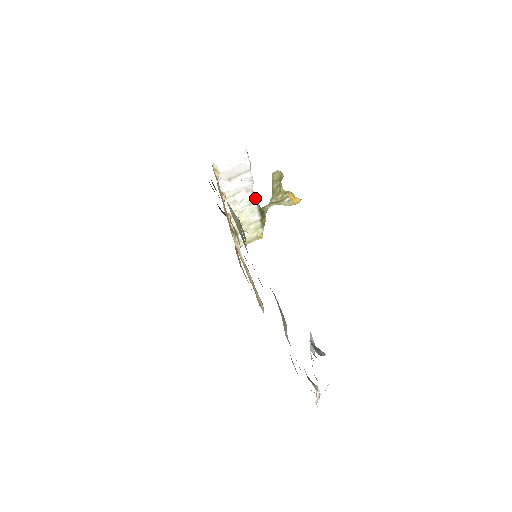
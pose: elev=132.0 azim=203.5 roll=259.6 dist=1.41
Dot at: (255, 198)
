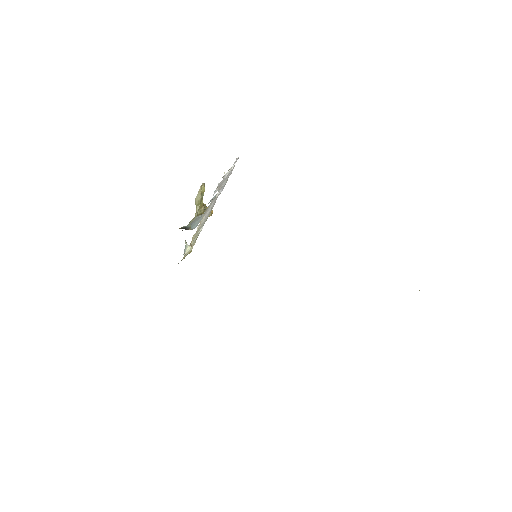
Dot at: (212, 207)
